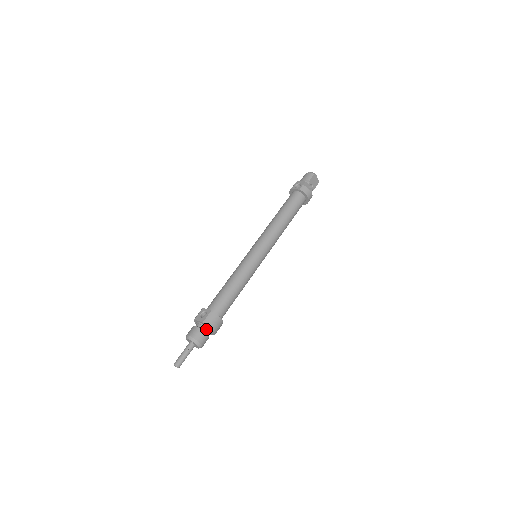
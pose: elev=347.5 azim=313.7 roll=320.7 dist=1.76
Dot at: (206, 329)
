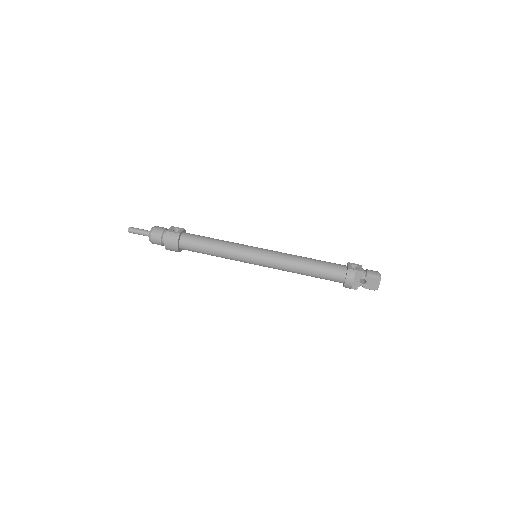
Dot at: (165, 238)
